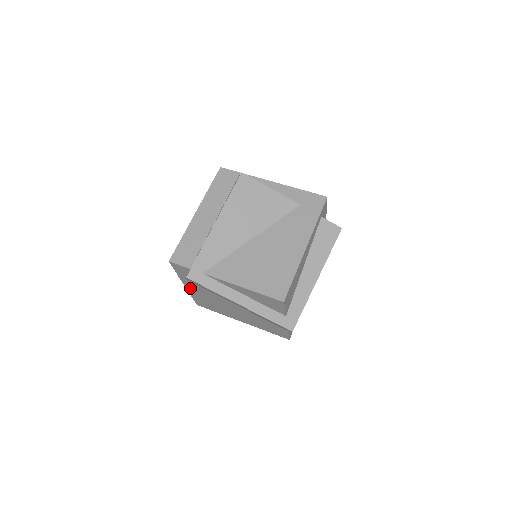
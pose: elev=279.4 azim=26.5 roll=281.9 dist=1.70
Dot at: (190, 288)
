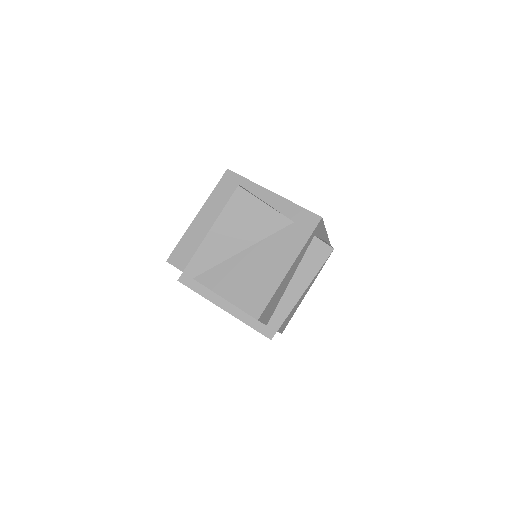
Dot at: occluded
